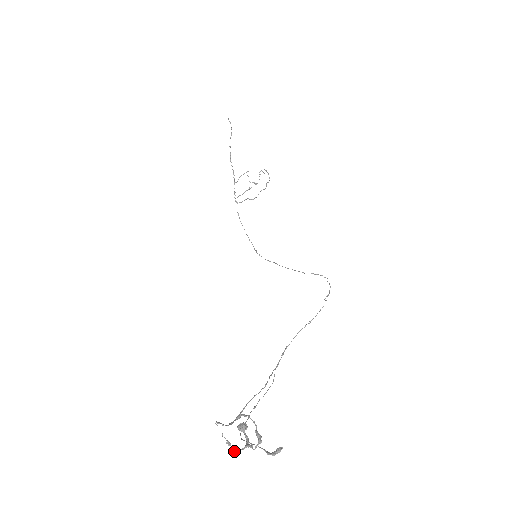
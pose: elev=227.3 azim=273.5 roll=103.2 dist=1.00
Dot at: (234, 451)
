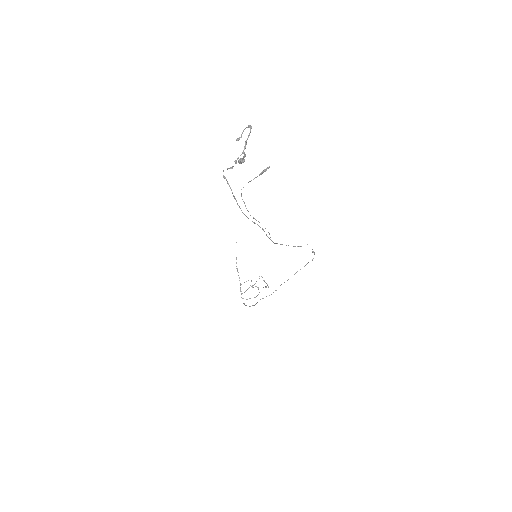
Dot at: (235, 160)
